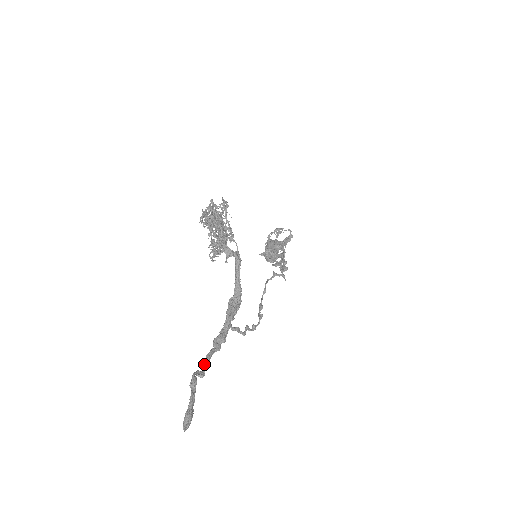
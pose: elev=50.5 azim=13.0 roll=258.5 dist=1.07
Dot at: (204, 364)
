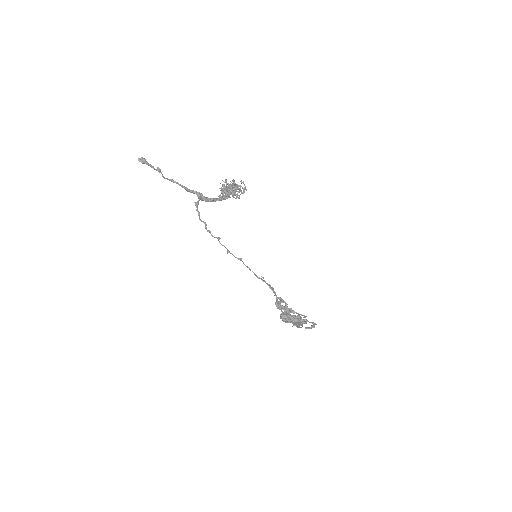
Dot at: (169, 180)
